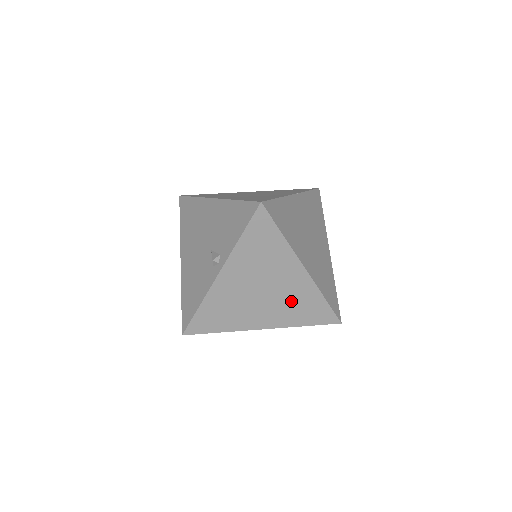
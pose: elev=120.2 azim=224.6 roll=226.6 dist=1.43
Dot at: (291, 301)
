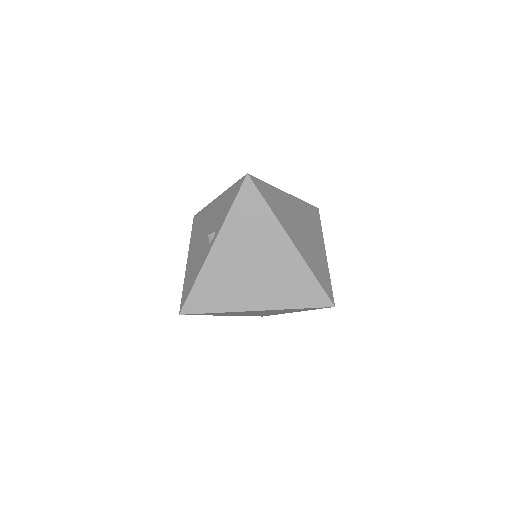
Dot at: (282, 278)
